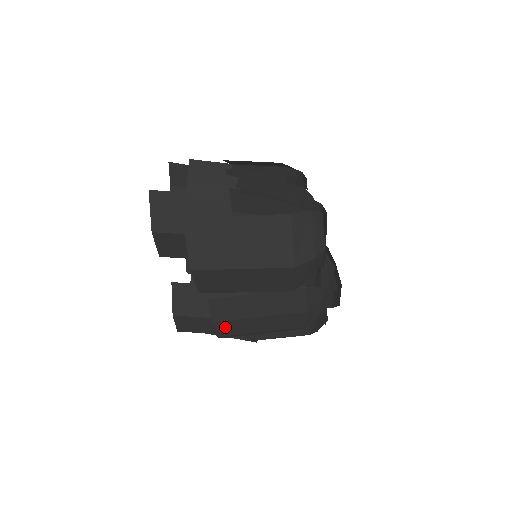
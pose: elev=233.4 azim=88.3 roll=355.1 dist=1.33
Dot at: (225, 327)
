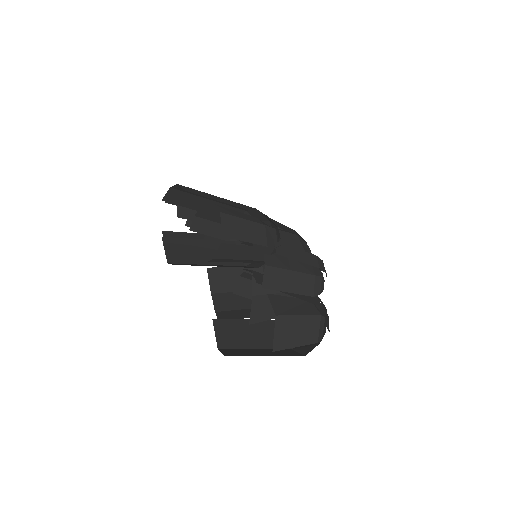
Dot at: (221, 303)
